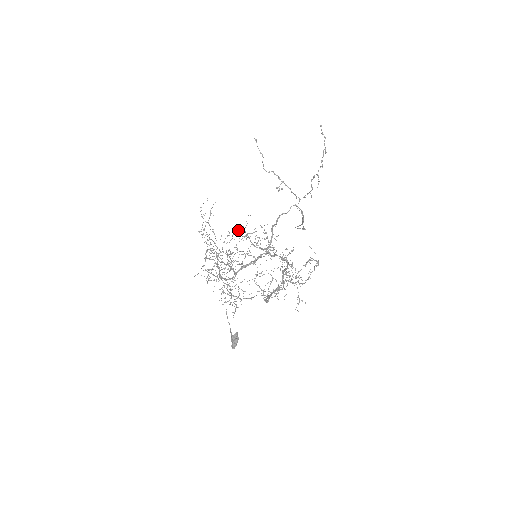
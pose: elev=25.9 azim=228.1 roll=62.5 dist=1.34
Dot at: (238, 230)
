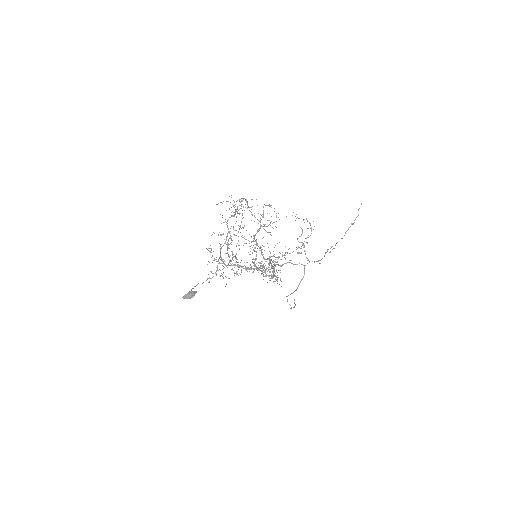
Dot at: occluded
